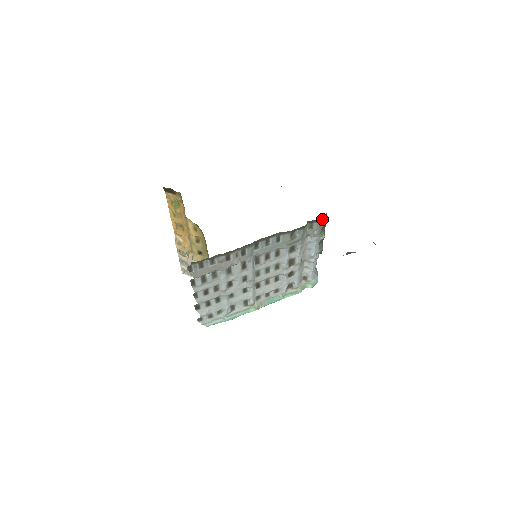
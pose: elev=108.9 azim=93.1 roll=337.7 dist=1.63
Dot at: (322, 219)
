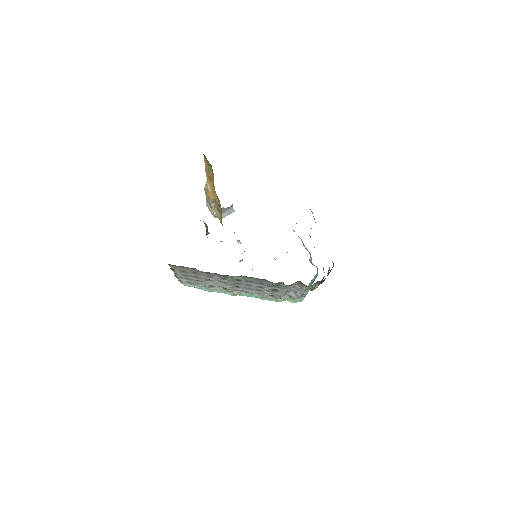
Dot at: (317, 281)
